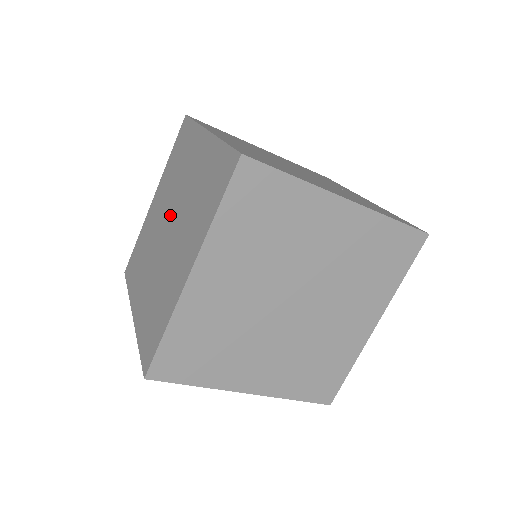
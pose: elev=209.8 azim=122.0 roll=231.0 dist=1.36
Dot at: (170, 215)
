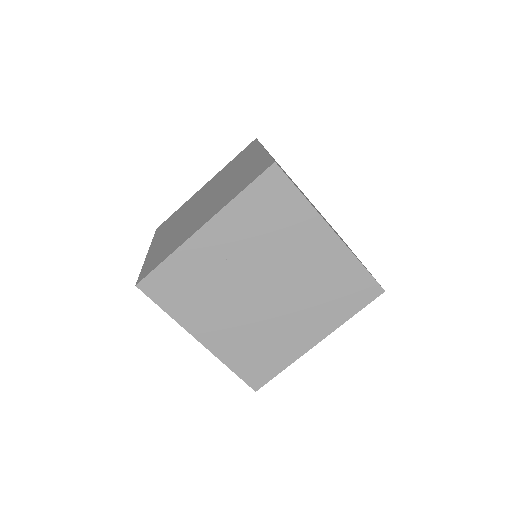
Dot at: (199, 204)
